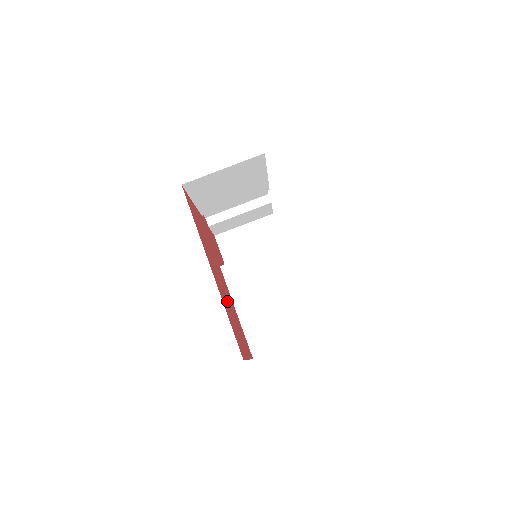
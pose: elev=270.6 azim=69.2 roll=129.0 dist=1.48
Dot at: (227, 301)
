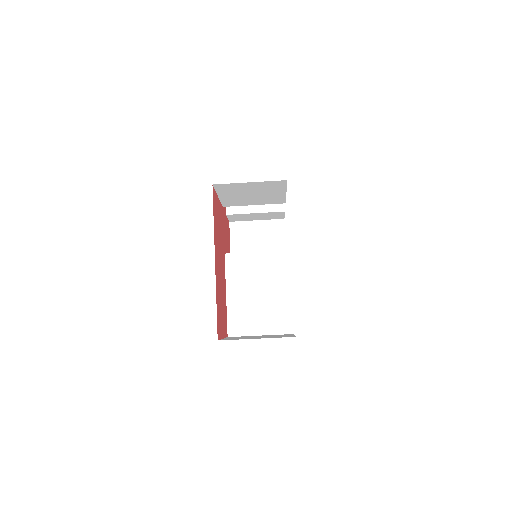
Dot at: (220, 287)
